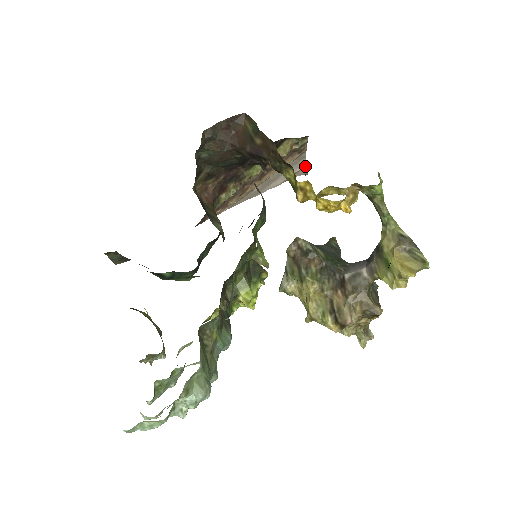
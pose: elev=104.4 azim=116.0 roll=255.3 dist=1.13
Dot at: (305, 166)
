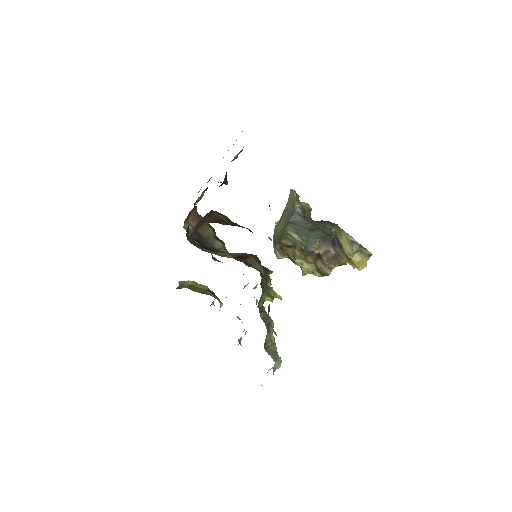
Dot at: occluded
